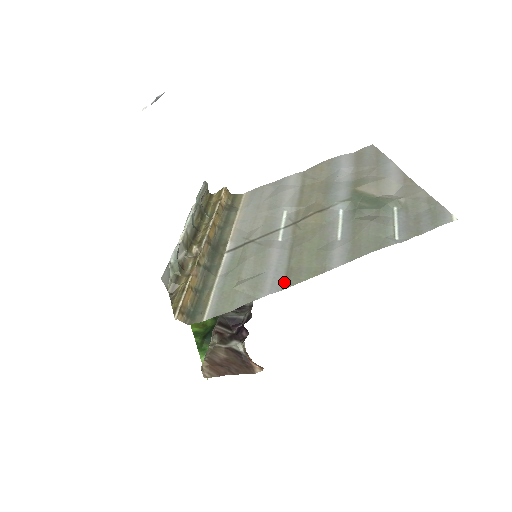
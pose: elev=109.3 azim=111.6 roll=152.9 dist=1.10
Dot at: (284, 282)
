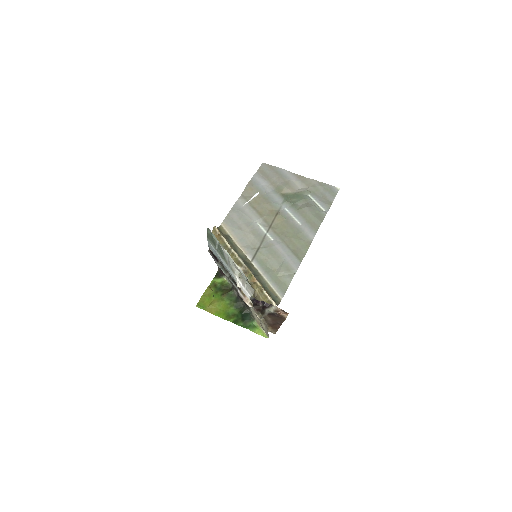
Dot at: (298, 259)
